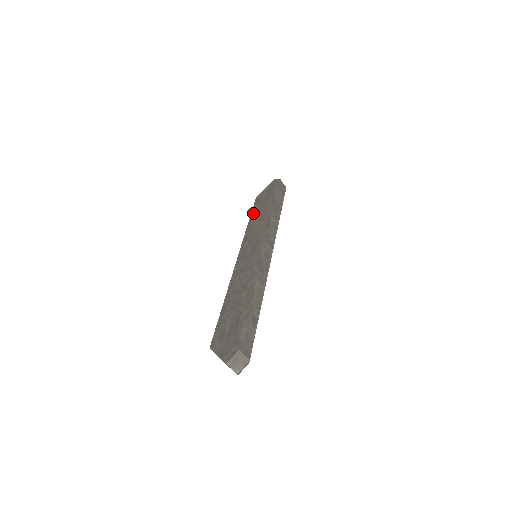
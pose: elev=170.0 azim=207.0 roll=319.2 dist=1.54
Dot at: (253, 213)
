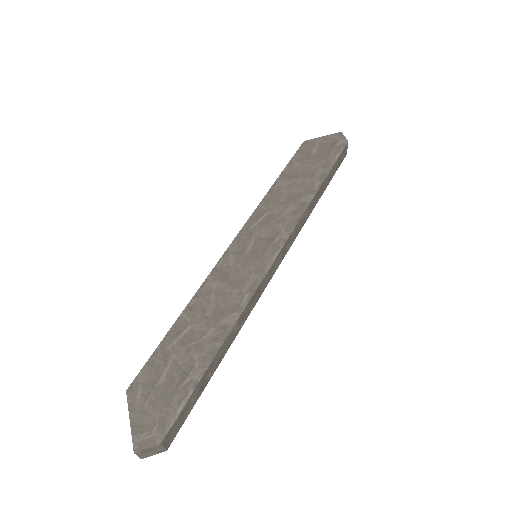
Dot at: (288, 171)
